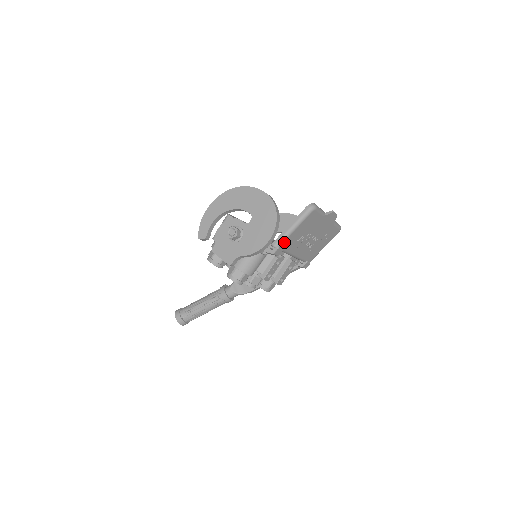
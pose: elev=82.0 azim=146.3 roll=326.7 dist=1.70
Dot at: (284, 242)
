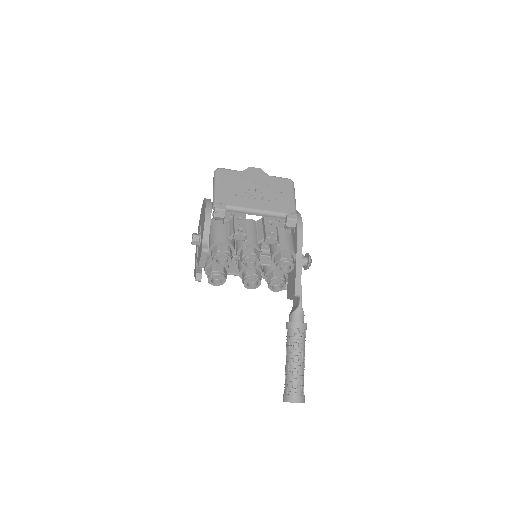
Dot at: (218, 199)
